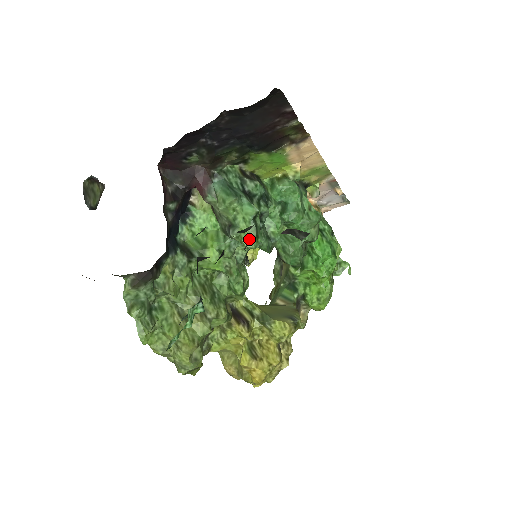
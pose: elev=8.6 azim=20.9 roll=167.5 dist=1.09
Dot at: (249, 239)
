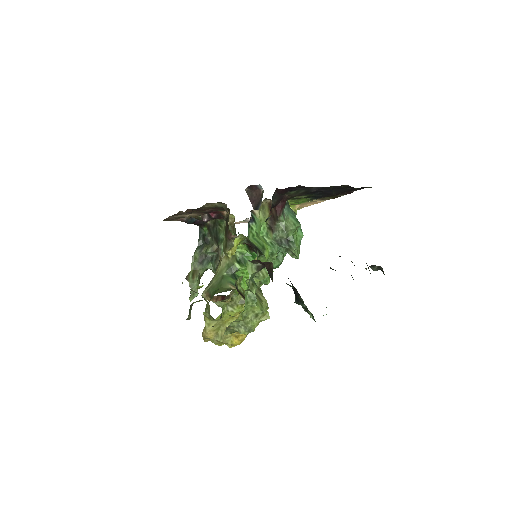
Dot at: (298, 252)
